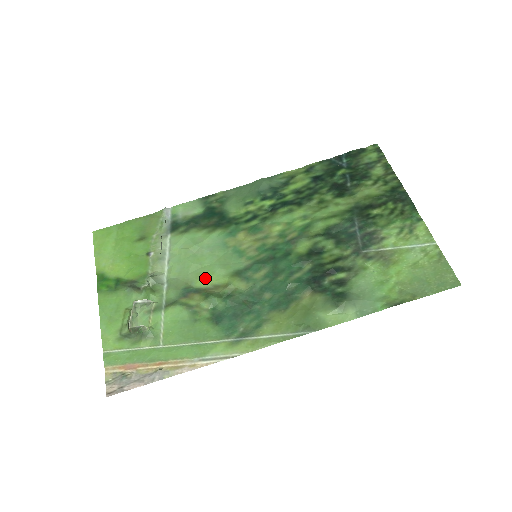
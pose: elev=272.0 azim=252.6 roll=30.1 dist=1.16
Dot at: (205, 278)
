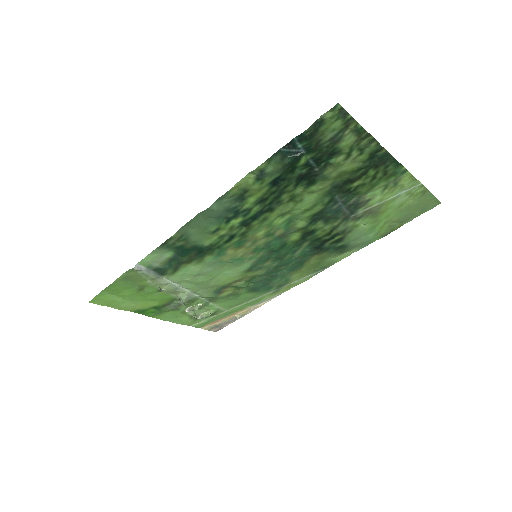
Dot at: (225, 281)
